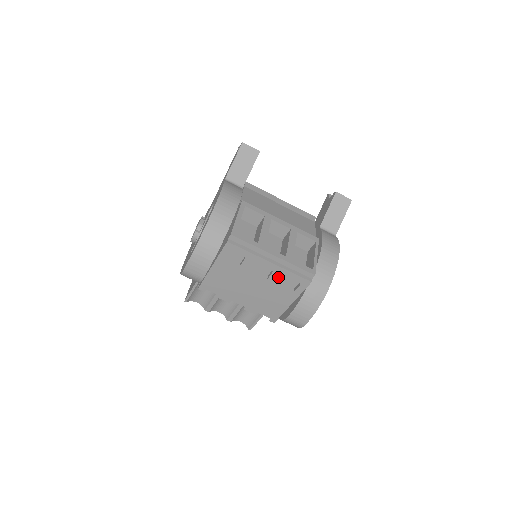
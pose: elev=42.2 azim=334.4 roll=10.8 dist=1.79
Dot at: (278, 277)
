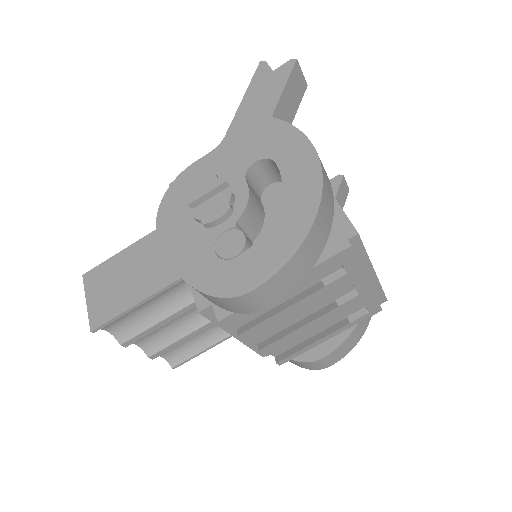
Dot at: (354, 303)
